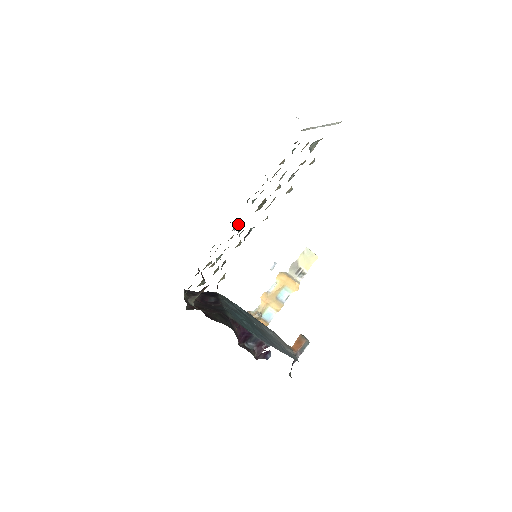
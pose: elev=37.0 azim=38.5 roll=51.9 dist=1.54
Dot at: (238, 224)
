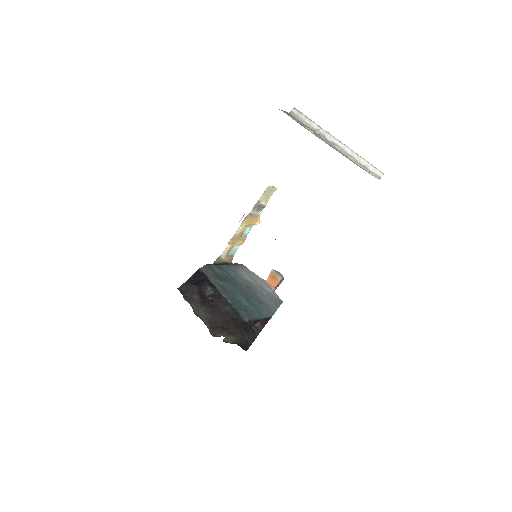
Dot at: occluded
